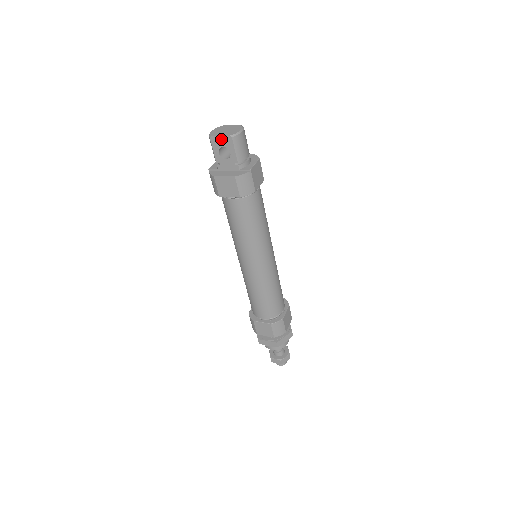
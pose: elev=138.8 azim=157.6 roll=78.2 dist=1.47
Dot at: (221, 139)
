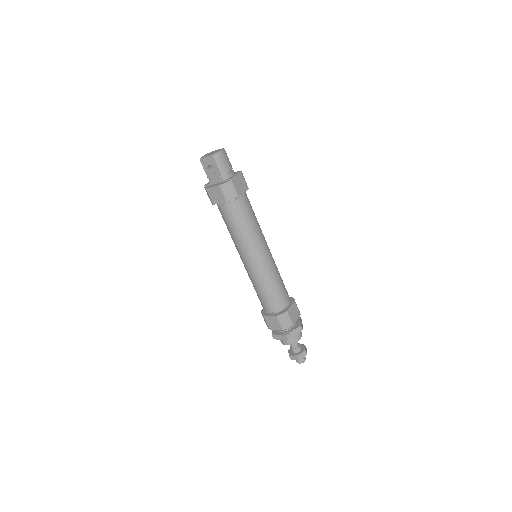
Dot at: (207, 159)
